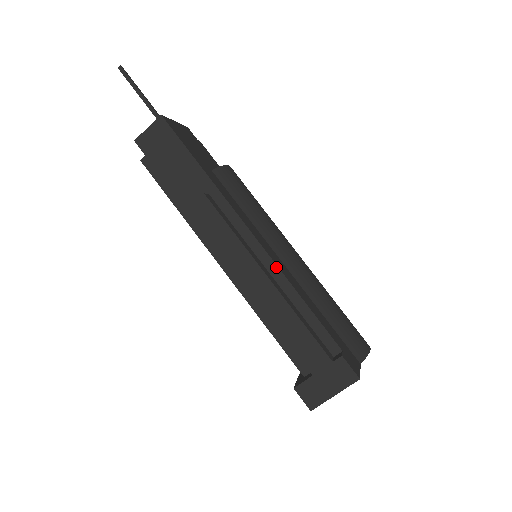
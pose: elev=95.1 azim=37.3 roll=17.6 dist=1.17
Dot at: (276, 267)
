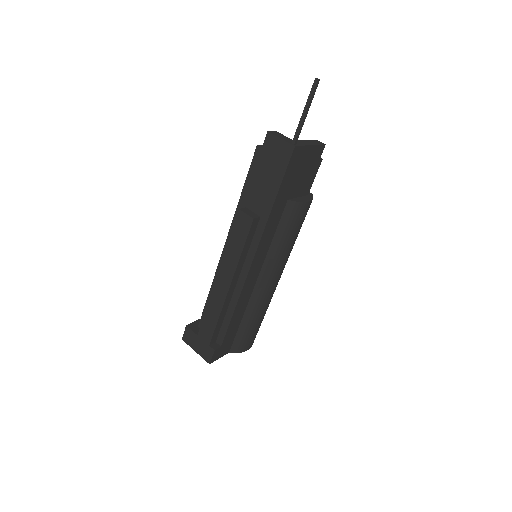
Dot at: (242, 287)
